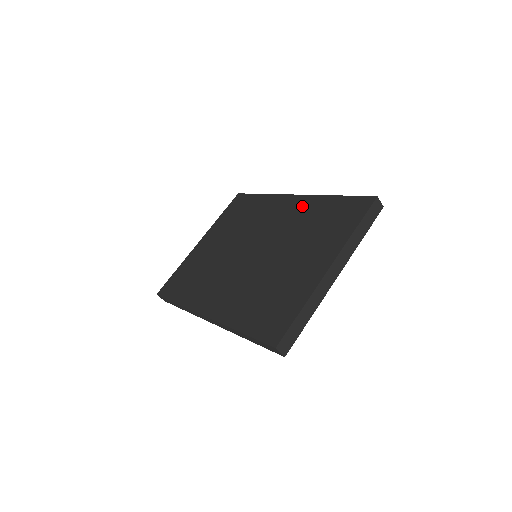
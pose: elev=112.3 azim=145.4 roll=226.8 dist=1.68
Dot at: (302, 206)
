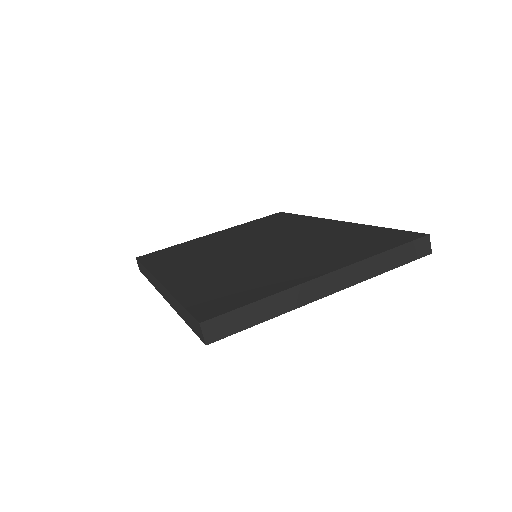
Dot at: (336, 228)
